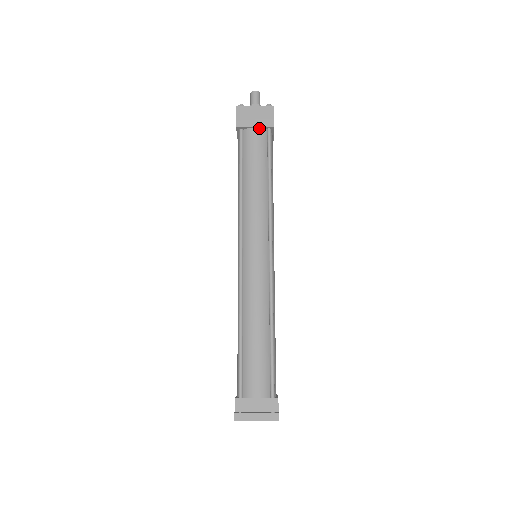
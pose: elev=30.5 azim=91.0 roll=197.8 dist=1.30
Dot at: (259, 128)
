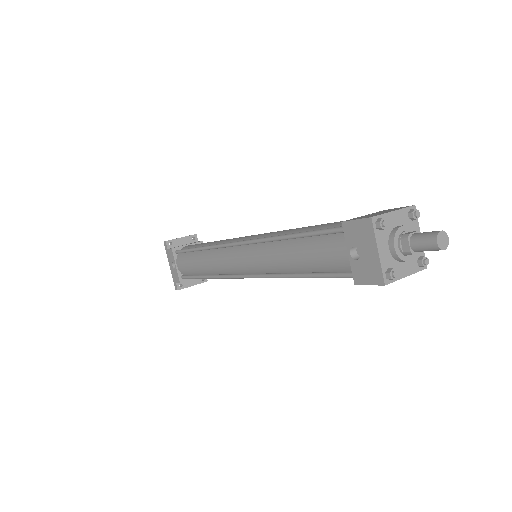
Dot at: occluded
